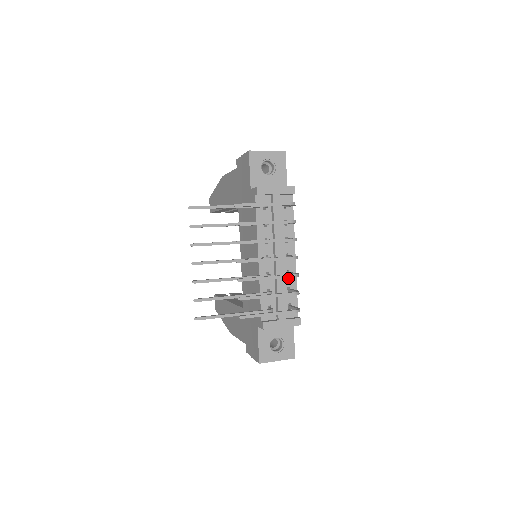
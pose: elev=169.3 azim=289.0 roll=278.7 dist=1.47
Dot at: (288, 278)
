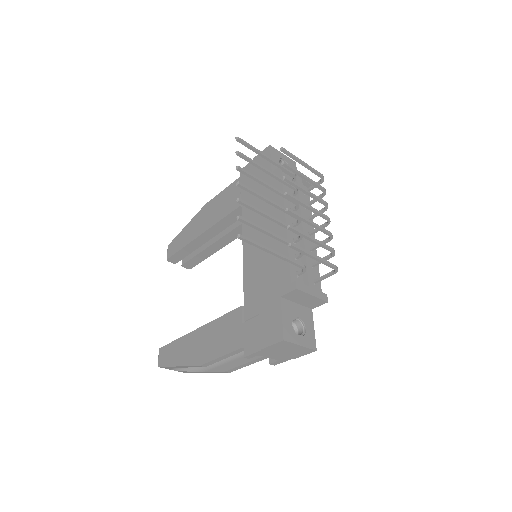
Dot at: occluded
